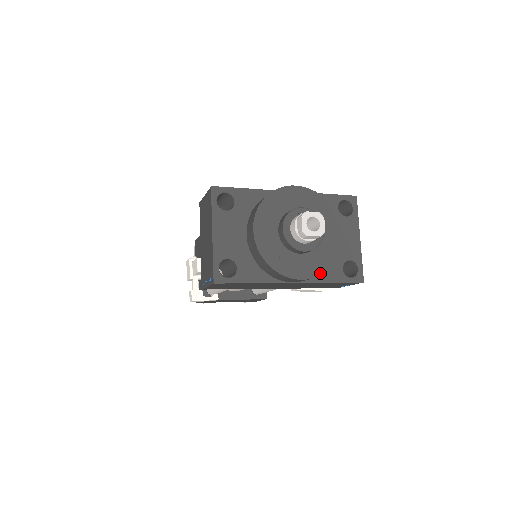
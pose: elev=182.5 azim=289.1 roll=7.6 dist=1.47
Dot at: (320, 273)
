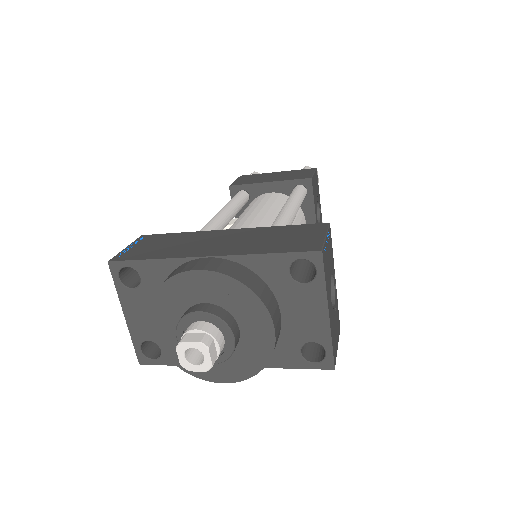
Dot at: (246, 377)
